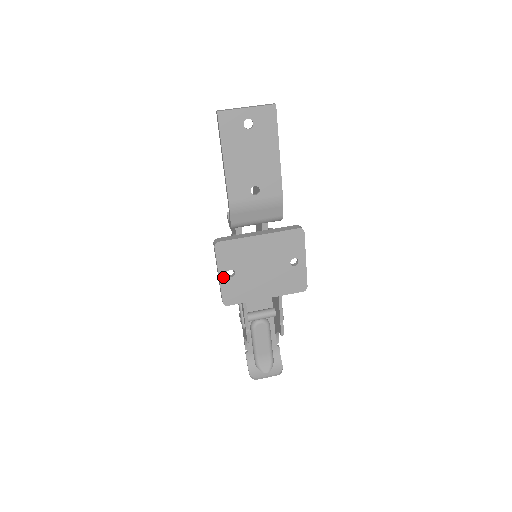
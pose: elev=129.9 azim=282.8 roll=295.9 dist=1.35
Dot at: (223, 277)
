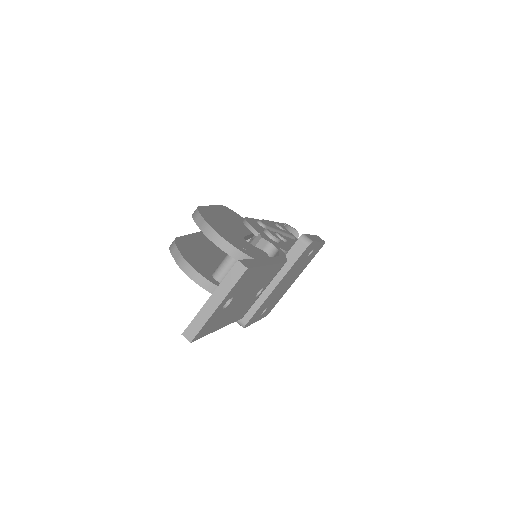
Dot at: (259, 318)
